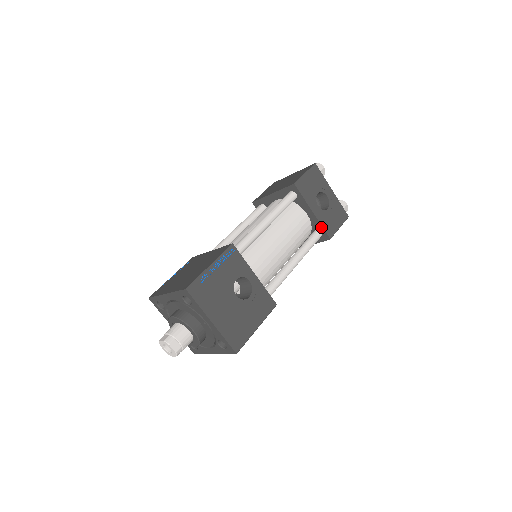
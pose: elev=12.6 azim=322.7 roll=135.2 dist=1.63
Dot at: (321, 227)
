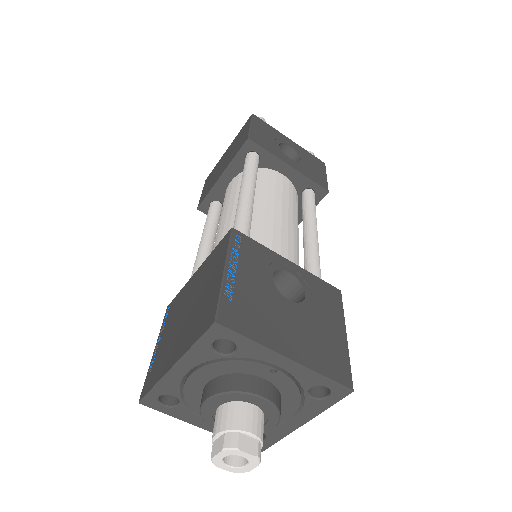
Dot at: (309, 181)
